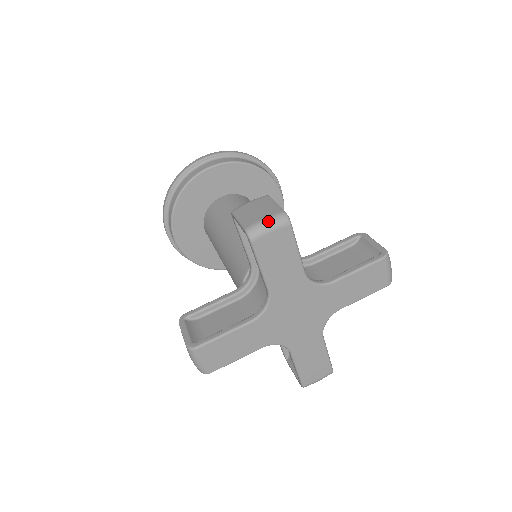
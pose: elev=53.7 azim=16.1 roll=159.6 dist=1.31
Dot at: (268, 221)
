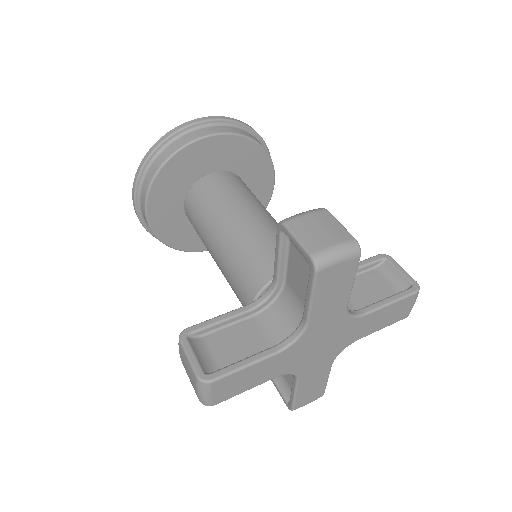
Dot at: (339, 250)
